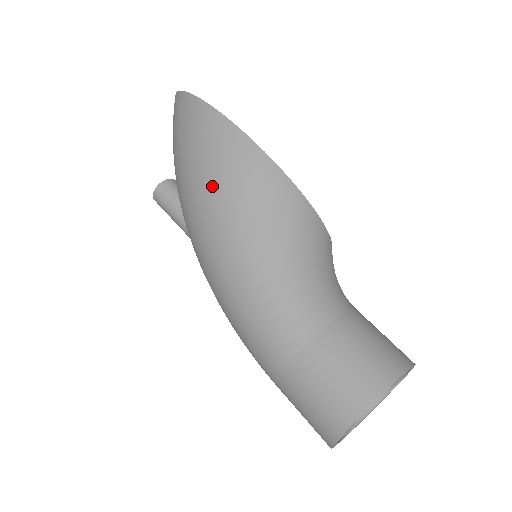
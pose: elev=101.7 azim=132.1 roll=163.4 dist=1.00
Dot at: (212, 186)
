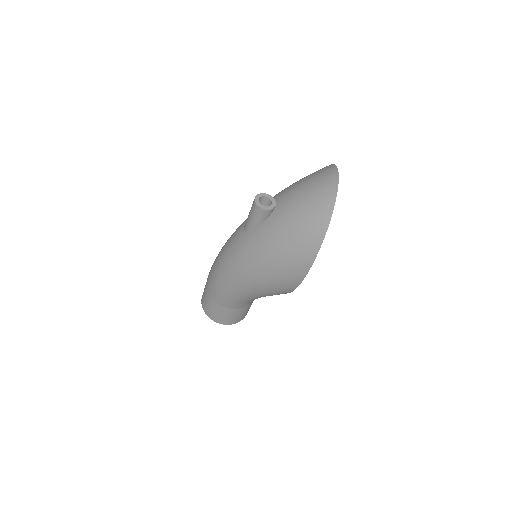
Dot at: (265, 273)
